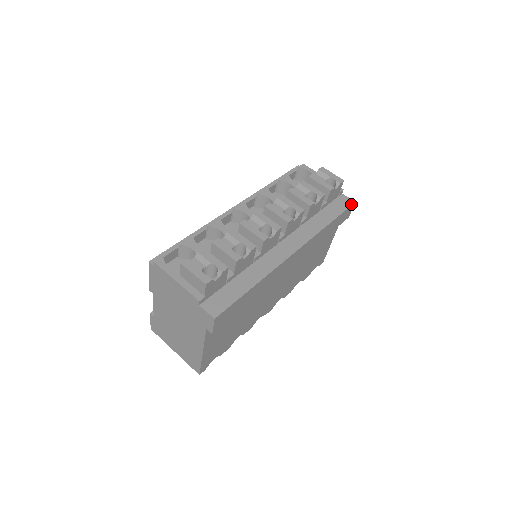
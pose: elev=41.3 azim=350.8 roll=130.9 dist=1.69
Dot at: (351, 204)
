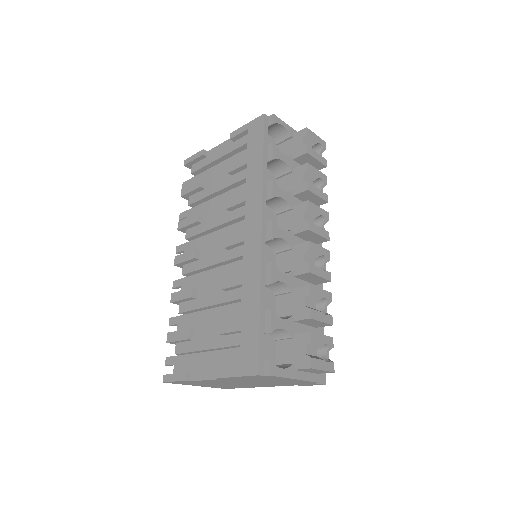
Dot at: occluded
